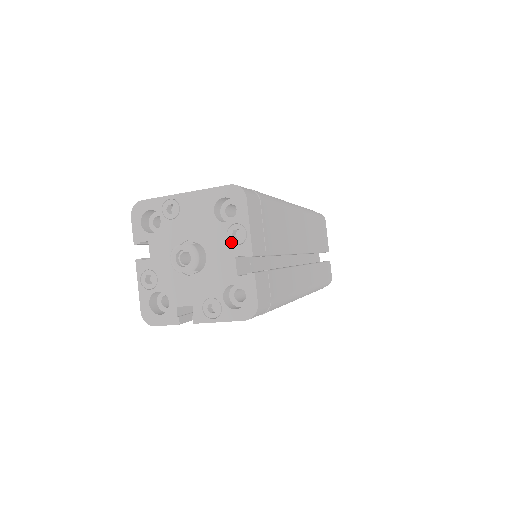
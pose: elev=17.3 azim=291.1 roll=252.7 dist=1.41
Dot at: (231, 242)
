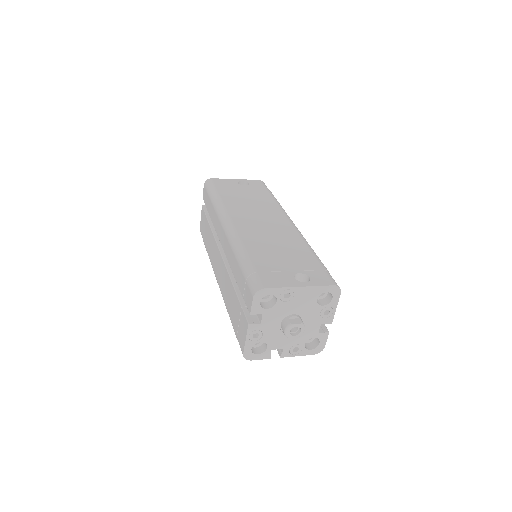
Dot at: (322, 316)
